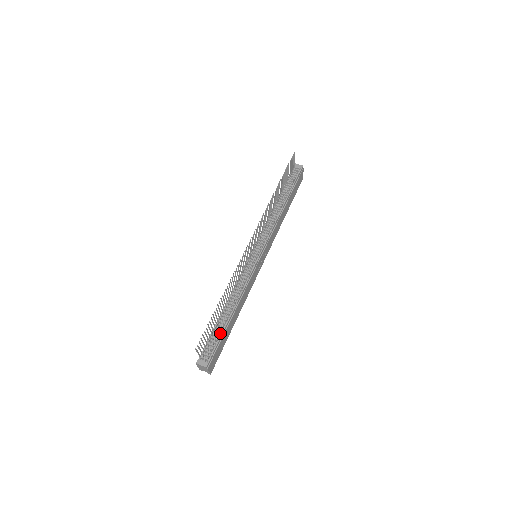
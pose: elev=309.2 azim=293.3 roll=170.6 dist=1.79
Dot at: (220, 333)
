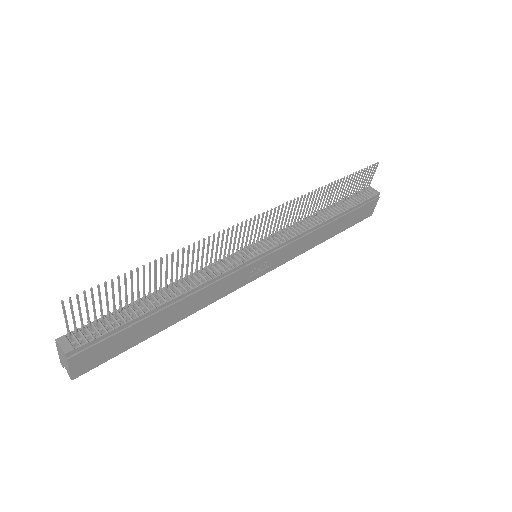
Dot at: (129, 318)
